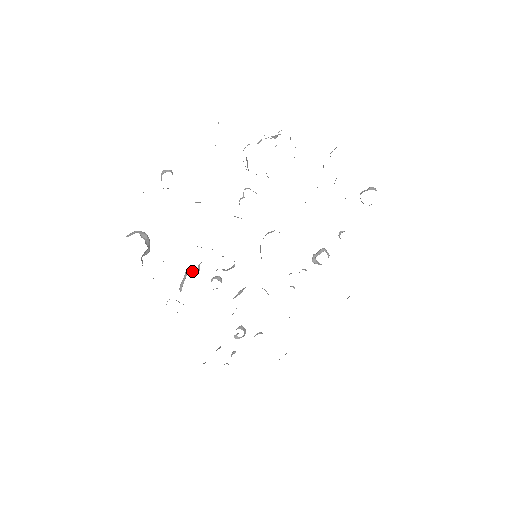
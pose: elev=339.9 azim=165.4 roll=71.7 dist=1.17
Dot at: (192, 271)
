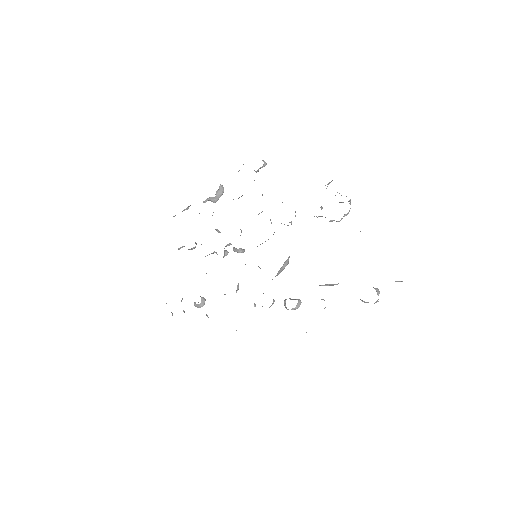
Dot at: (219, 231)
